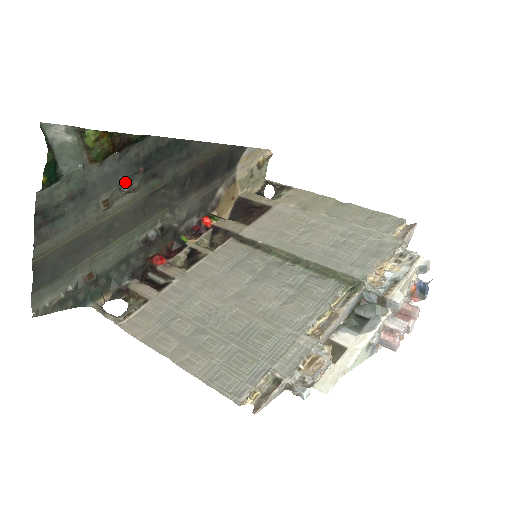
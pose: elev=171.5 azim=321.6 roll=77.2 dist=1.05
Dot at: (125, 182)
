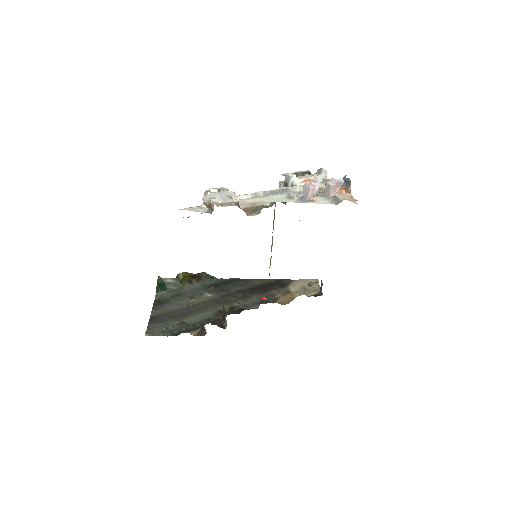
Dot at: (204, 292)
